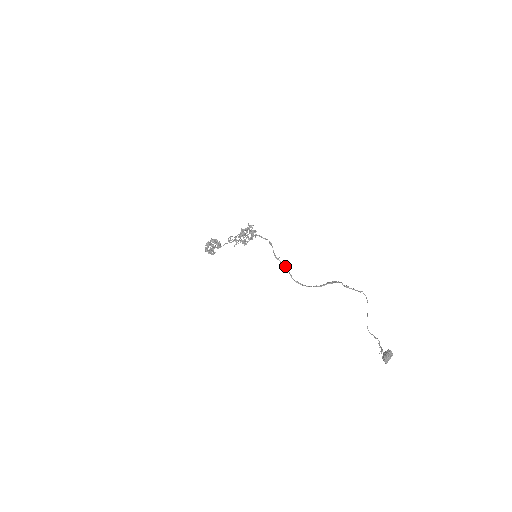
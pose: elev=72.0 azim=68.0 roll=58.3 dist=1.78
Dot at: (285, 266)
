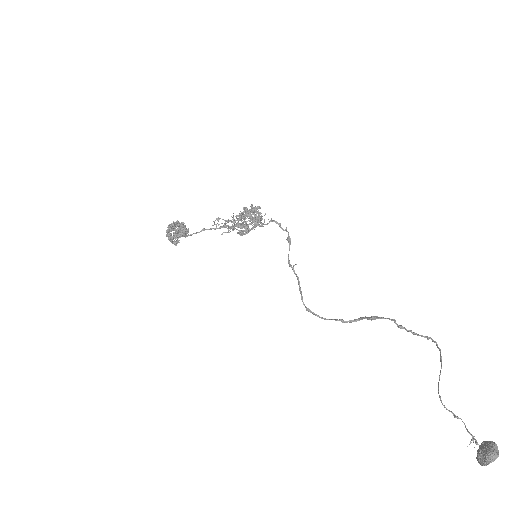
Dot at: occluded
